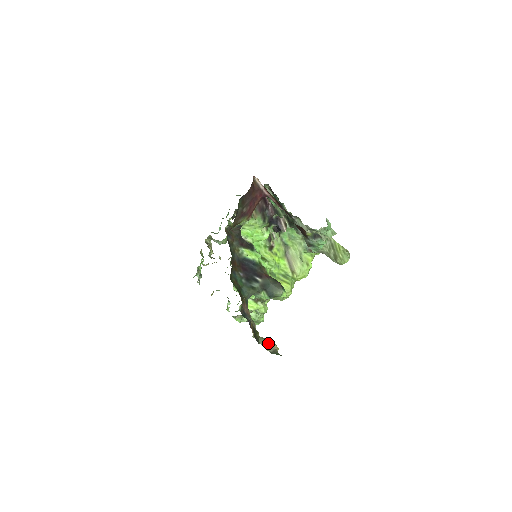
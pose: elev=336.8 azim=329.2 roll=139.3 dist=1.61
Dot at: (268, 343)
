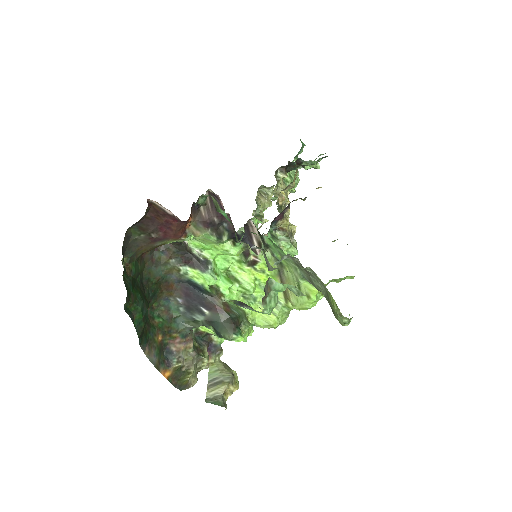
Dot at: (218, 382)
